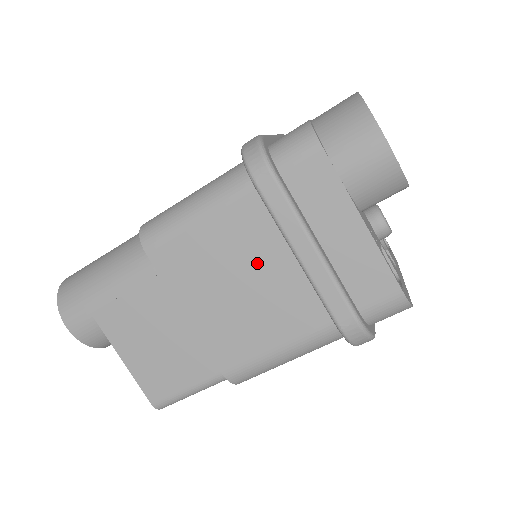
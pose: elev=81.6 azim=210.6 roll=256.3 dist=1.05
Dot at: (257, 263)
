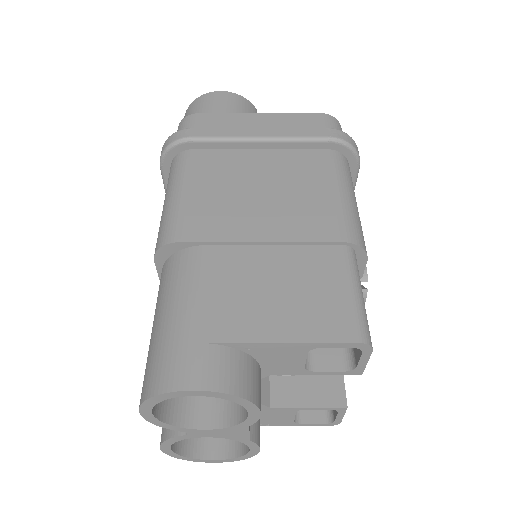
Dot at: (249, 172)
